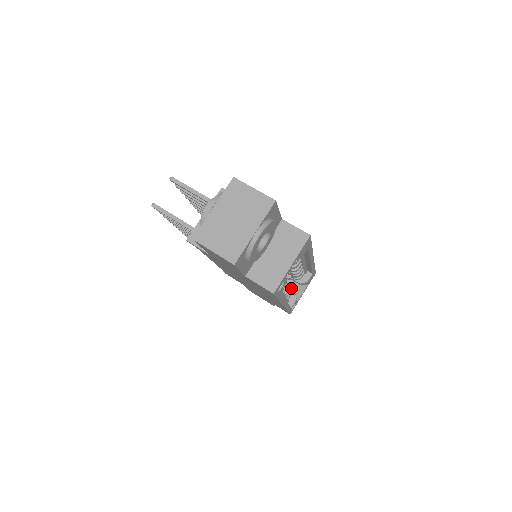
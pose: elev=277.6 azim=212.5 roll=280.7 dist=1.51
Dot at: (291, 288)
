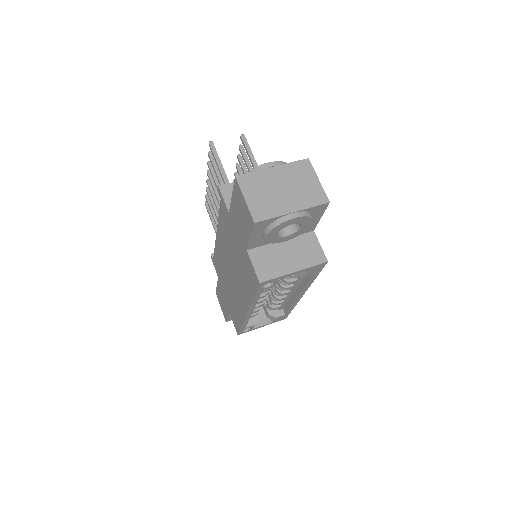
Dot at: occluded
